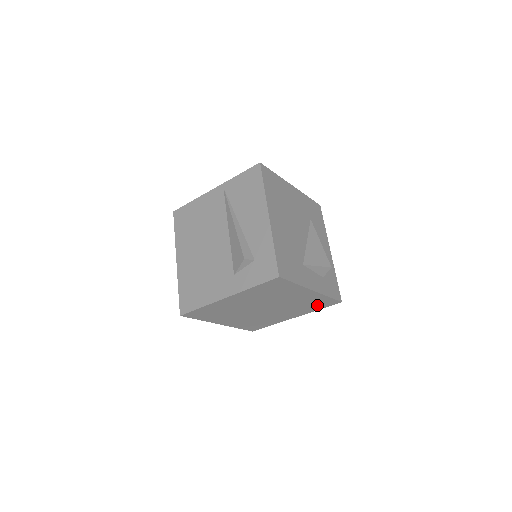
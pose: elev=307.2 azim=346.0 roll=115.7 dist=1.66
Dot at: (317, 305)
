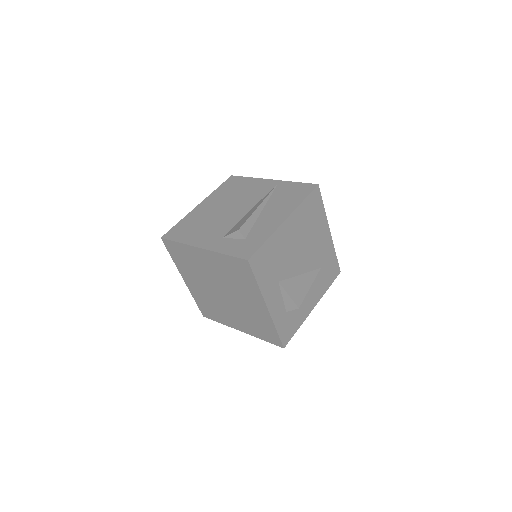
Dot at: (263, 332)
